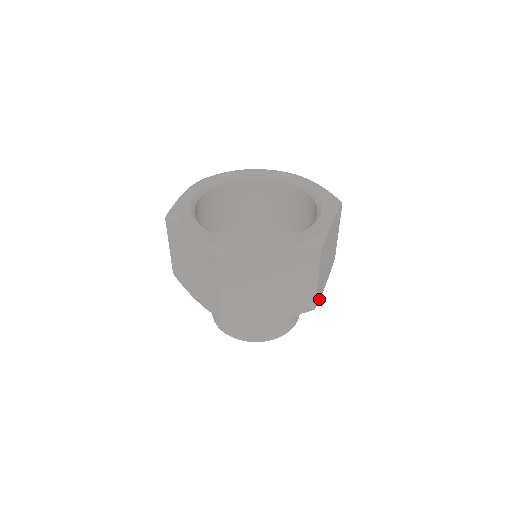
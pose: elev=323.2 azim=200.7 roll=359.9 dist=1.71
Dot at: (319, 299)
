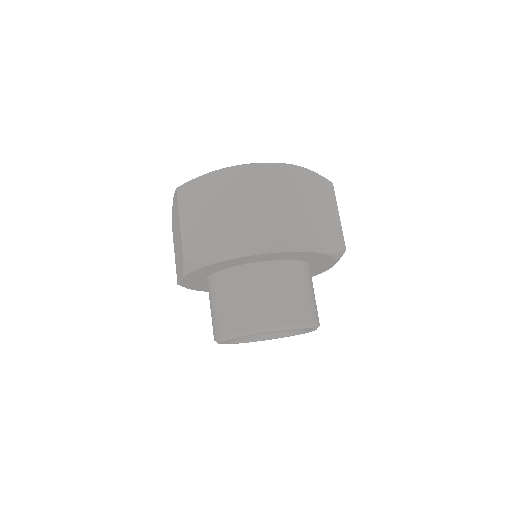
Dot at: occluded
